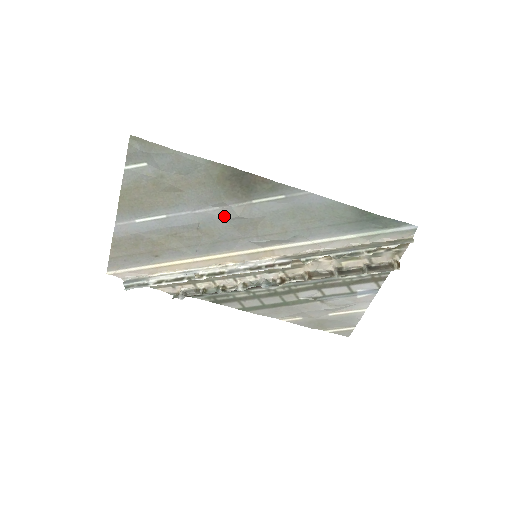
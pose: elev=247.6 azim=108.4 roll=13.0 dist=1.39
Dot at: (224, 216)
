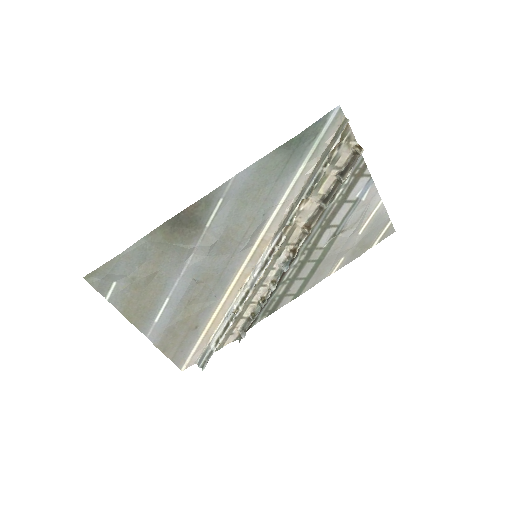
Dot at: (202, 256)
